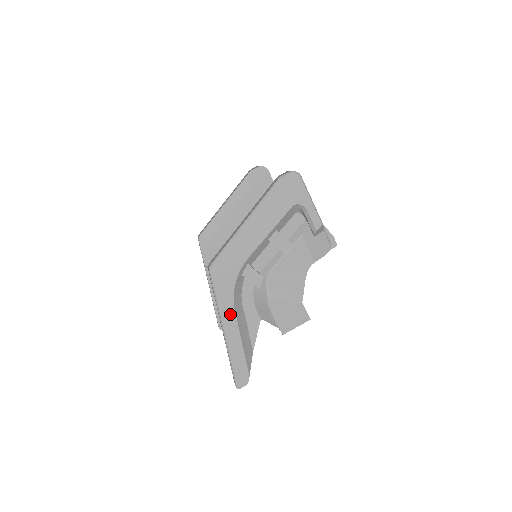
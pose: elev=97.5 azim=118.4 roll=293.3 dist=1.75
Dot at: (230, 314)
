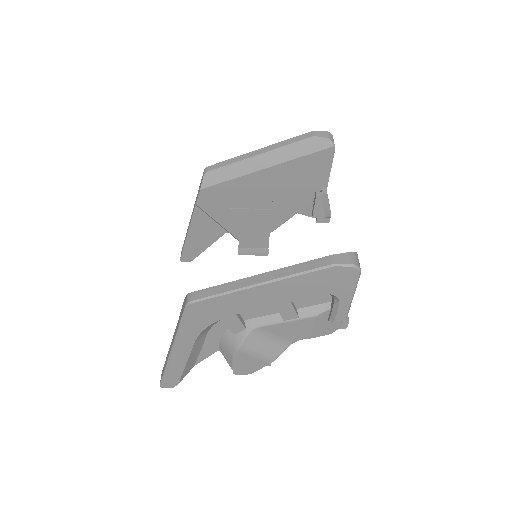
Dot at: (187, 343)
